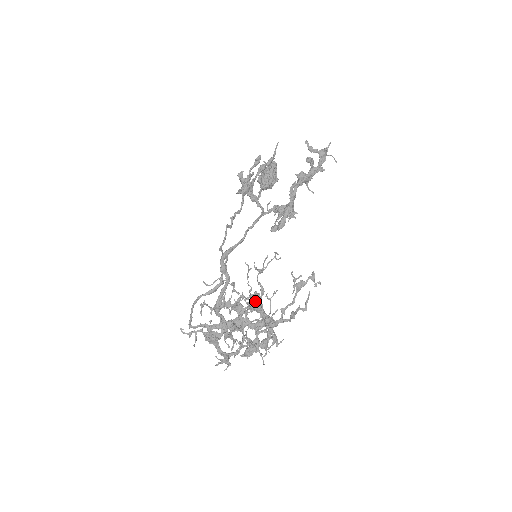
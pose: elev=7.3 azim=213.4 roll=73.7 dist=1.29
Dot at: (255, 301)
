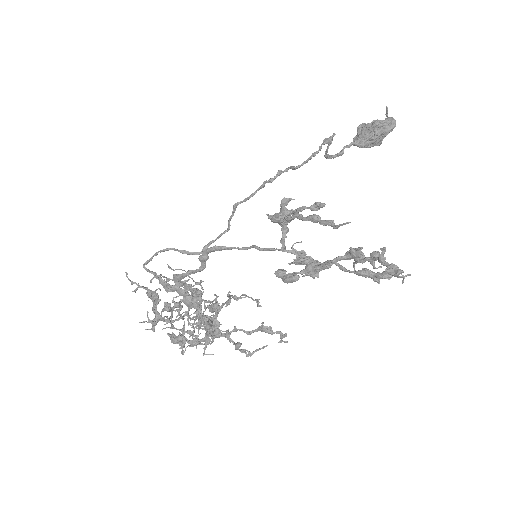
Dot at: (212, 309)
